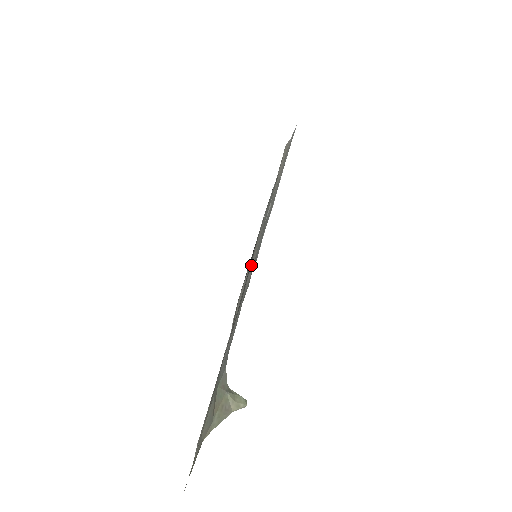
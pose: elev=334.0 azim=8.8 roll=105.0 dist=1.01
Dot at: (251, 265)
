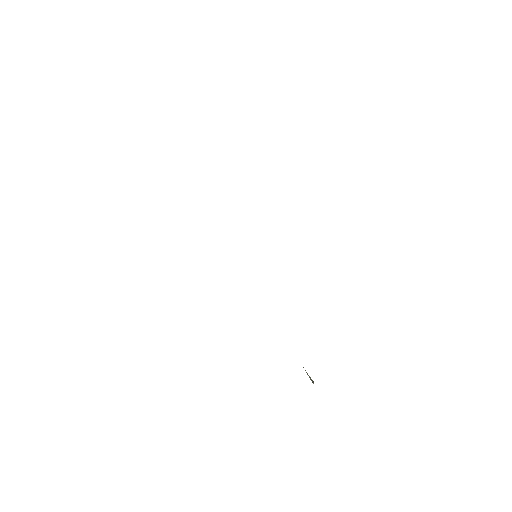
Dot at: occluded
